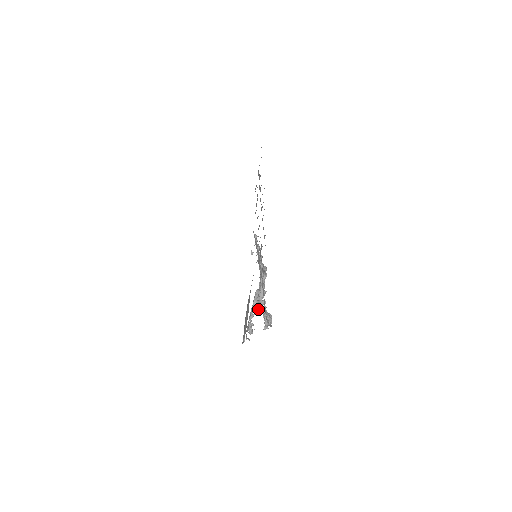
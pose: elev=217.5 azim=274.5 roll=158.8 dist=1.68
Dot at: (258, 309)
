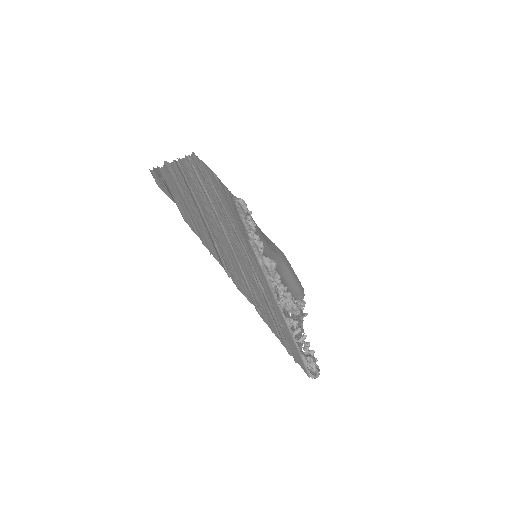
Dot at: (295, 311)
